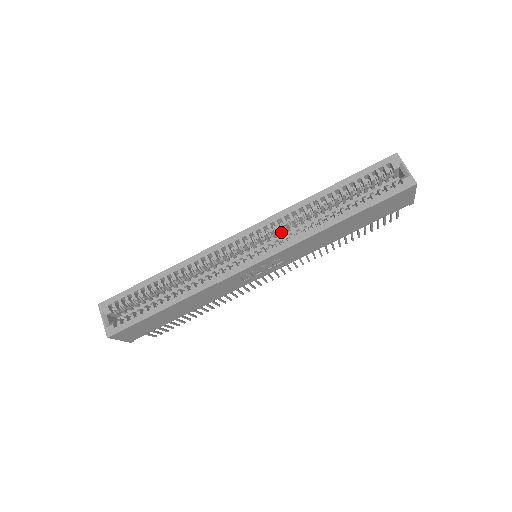
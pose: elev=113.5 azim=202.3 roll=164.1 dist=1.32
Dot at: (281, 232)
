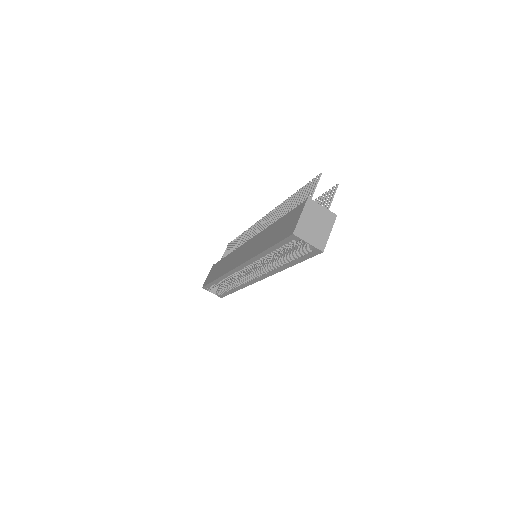
Dot at: occluded
